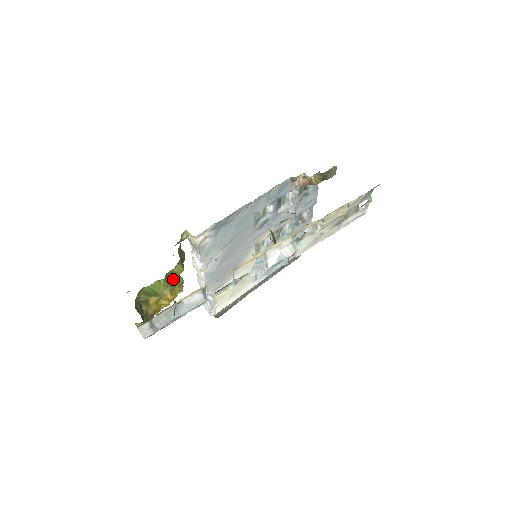
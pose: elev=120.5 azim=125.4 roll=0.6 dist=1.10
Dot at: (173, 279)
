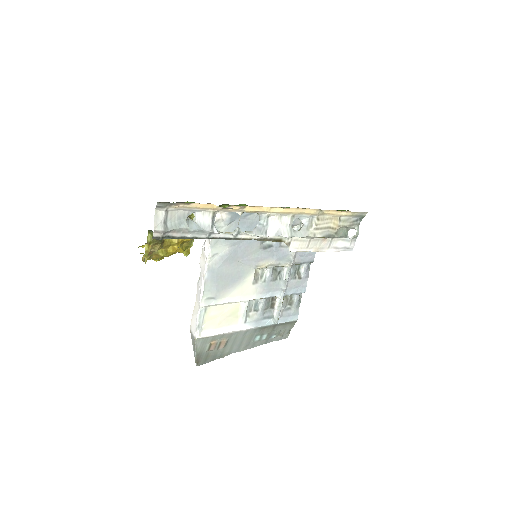
Dot at: occluded
